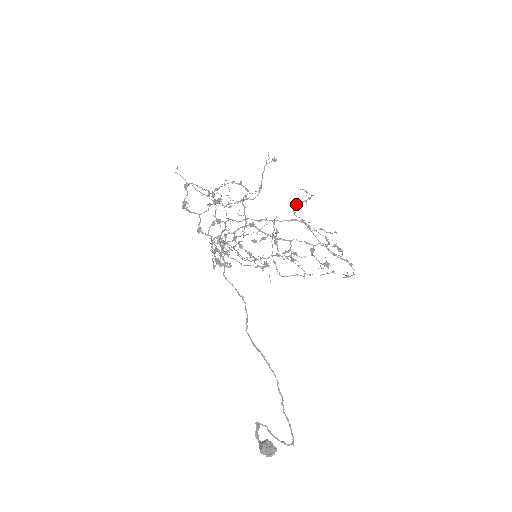
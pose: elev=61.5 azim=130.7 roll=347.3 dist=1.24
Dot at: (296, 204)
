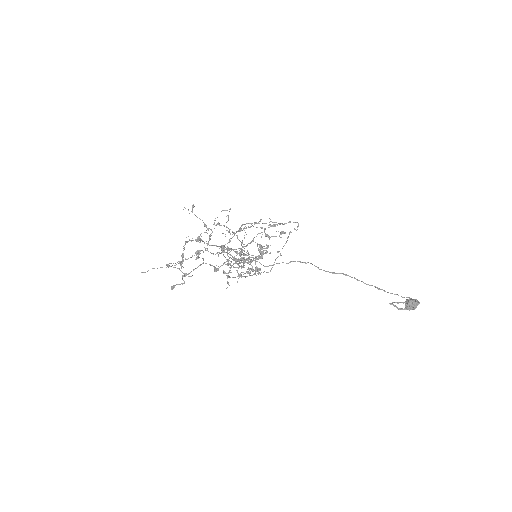
Dot at: (226, 227)
